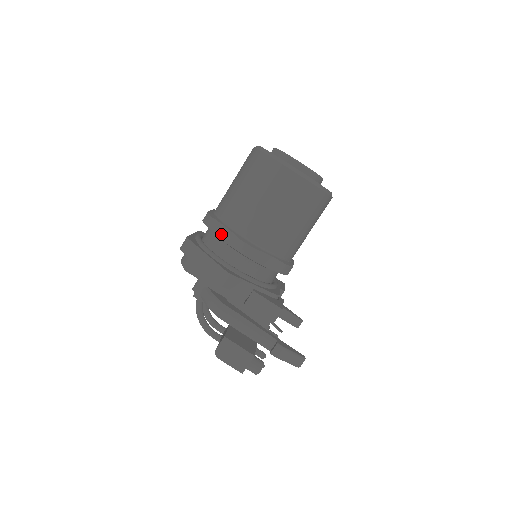
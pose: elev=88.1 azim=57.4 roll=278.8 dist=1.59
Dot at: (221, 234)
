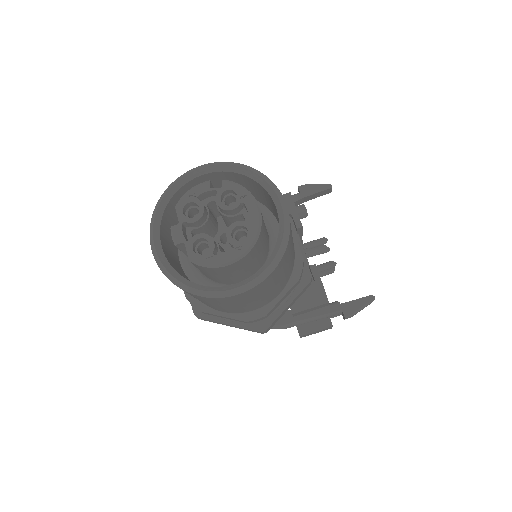
Dot at: occluded
